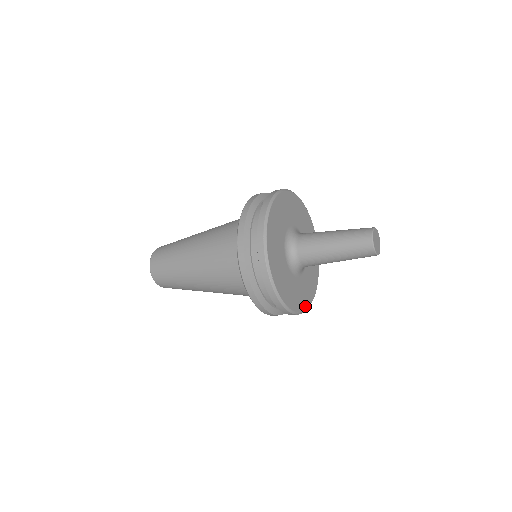
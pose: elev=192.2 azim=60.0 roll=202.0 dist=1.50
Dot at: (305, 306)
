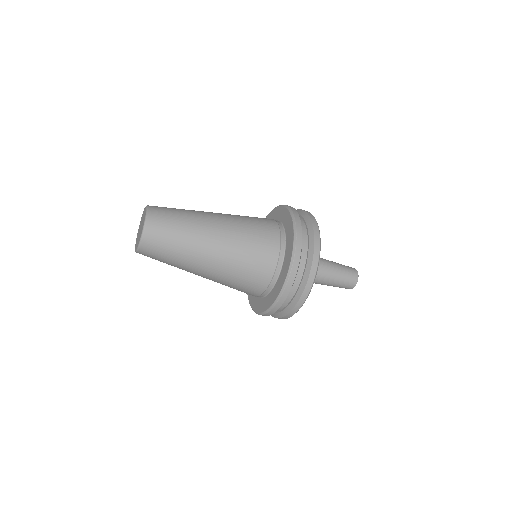
Dot at: occluded
